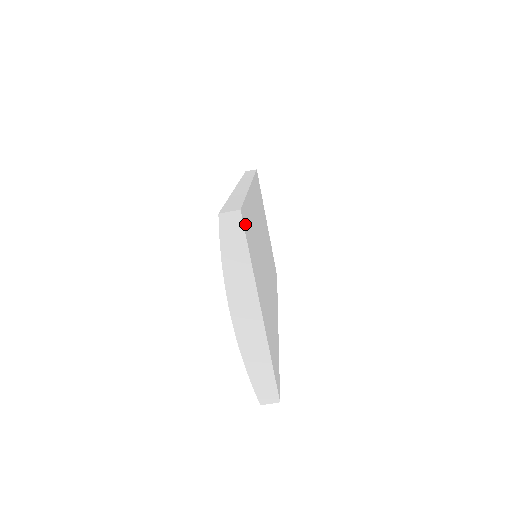
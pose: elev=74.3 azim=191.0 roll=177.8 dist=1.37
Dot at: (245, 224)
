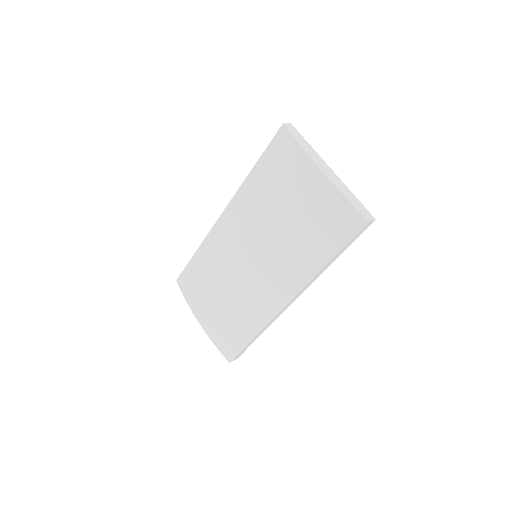
Dot at: occluded
